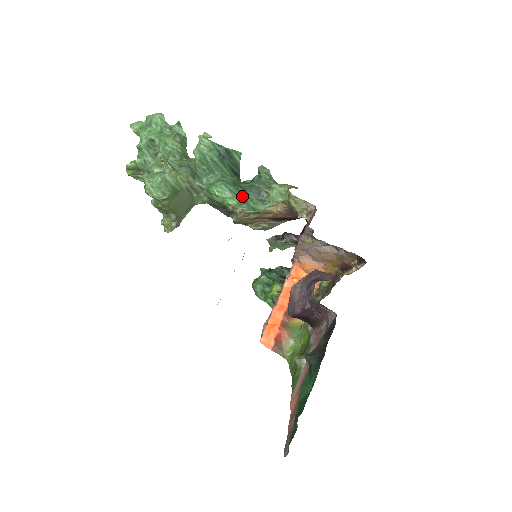
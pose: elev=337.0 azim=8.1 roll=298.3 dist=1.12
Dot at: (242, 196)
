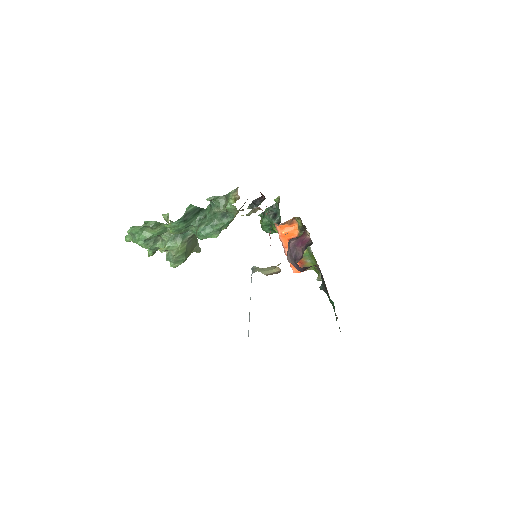
Dot at: (218, 230)
